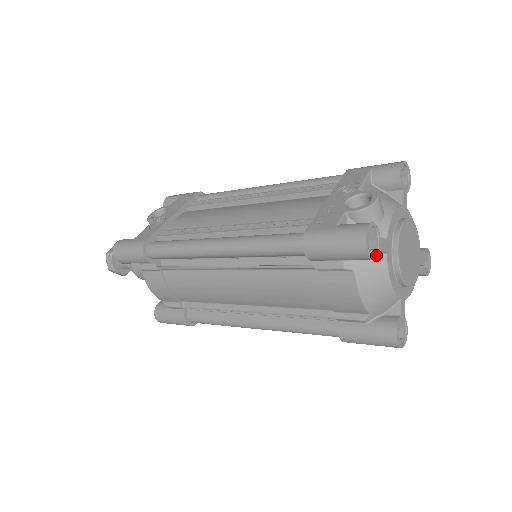
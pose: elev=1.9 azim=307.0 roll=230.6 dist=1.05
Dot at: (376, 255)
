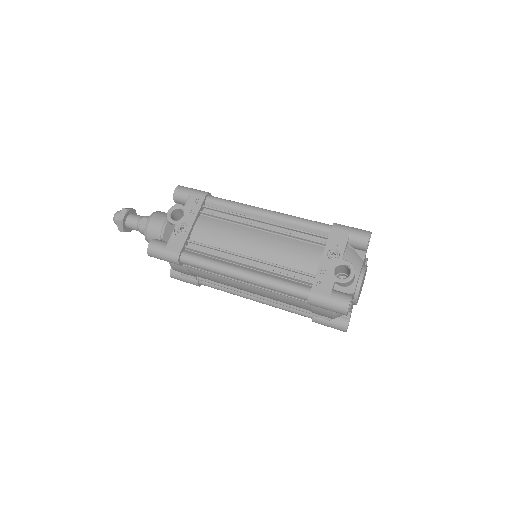
Dot at: occluded
